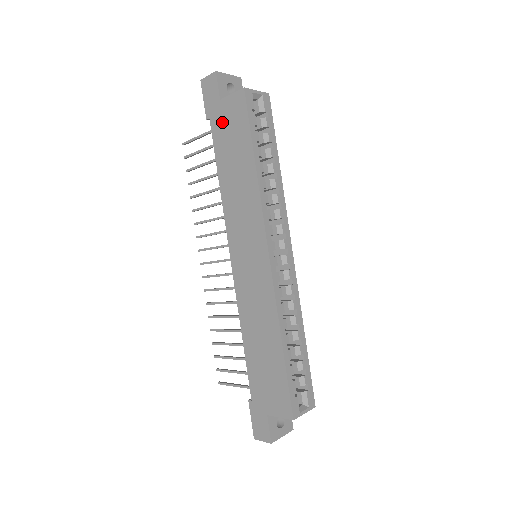
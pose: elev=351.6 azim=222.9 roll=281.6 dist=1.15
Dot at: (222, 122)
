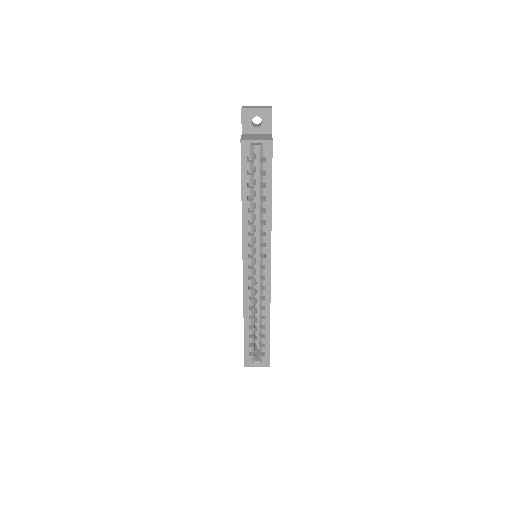
Dot at: occluded
